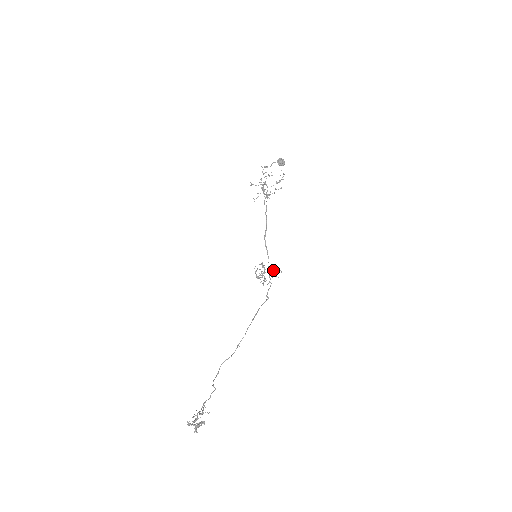
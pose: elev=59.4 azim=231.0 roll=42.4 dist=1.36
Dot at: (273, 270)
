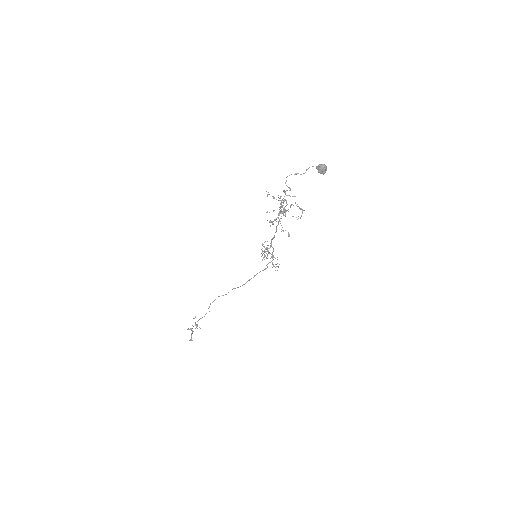
Dot at: (272, 264)
